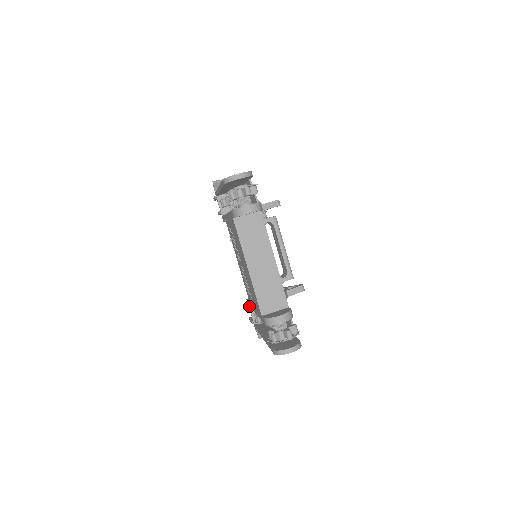
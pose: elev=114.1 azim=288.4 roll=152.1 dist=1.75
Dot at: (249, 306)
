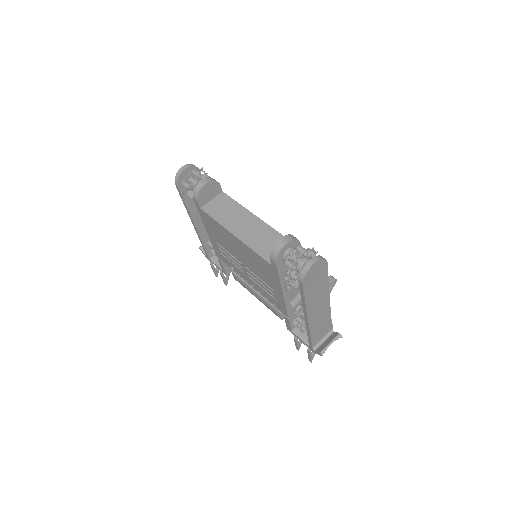
Dot at: (292, 332)
